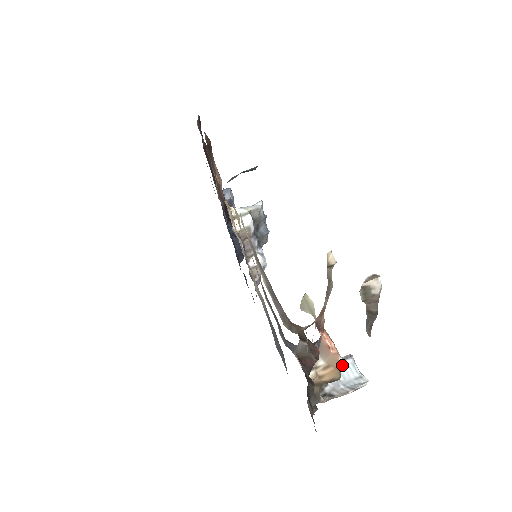
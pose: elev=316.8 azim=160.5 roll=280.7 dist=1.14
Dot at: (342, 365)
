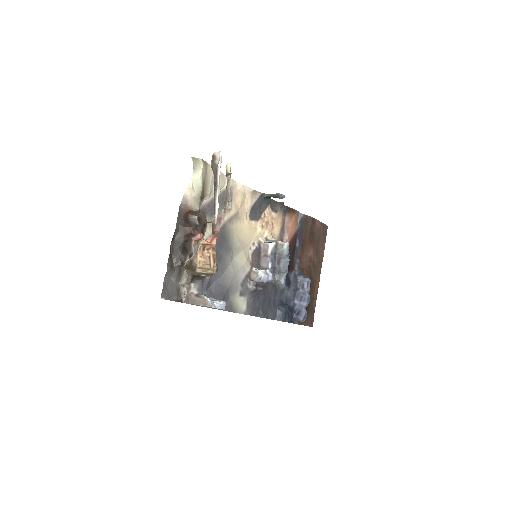
Dot at: (215, 300)
